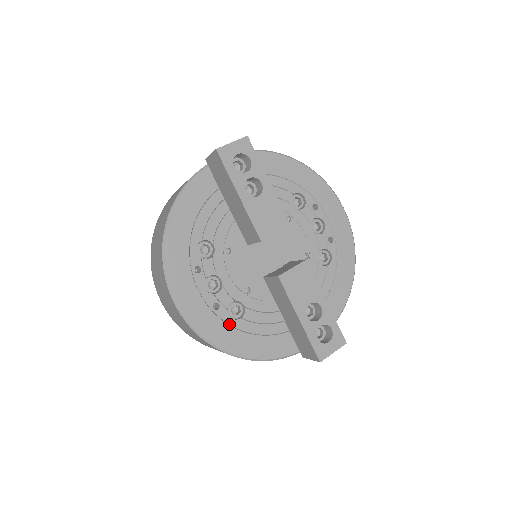
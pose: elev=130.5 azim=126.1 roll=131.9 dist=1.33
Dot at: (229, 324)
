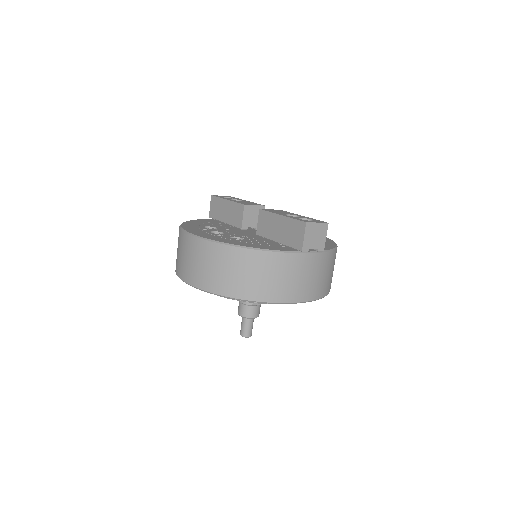
Dot at: (231, 240)
